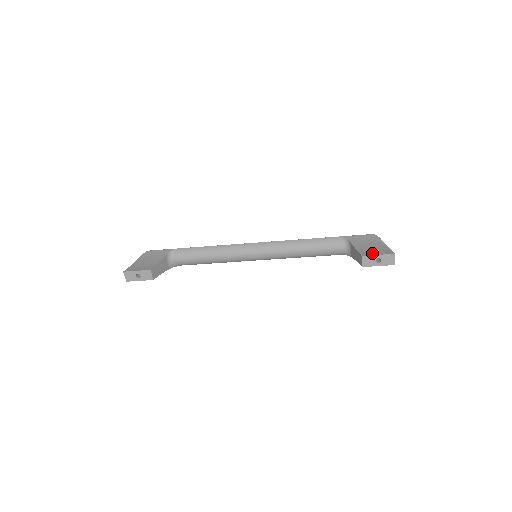
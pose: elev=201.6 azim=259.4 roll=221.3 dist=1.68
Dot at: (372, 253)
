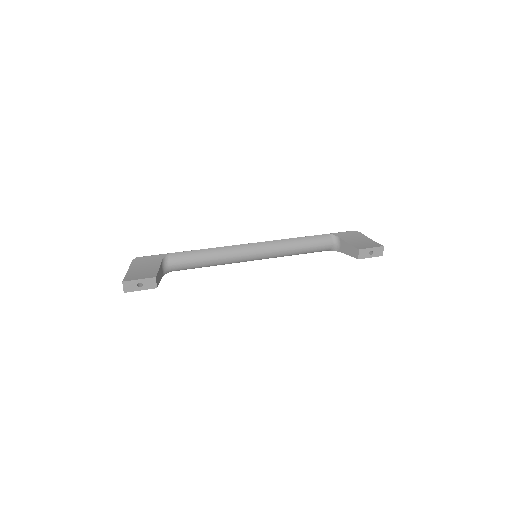
Dot at: (366, 246)
